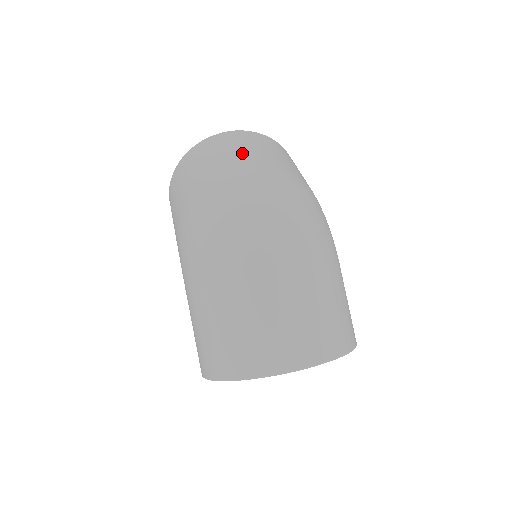
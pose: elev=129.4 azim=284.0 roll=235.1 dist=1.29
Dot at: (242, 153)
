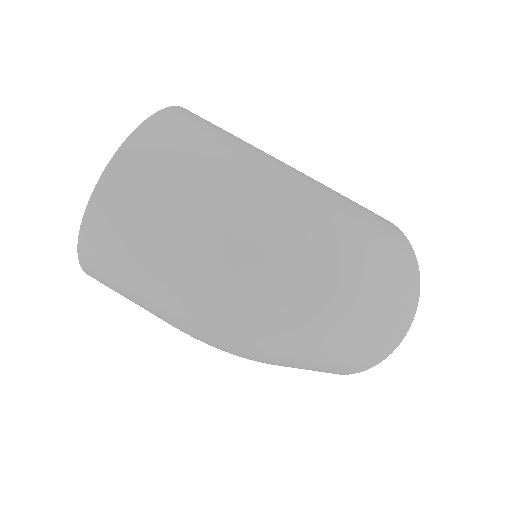
Dot at: (163, 232)
